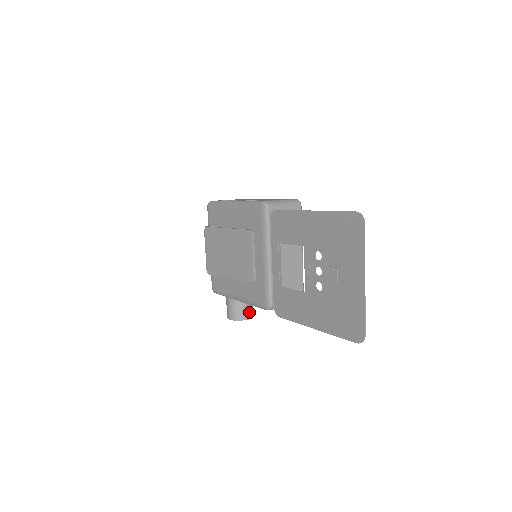
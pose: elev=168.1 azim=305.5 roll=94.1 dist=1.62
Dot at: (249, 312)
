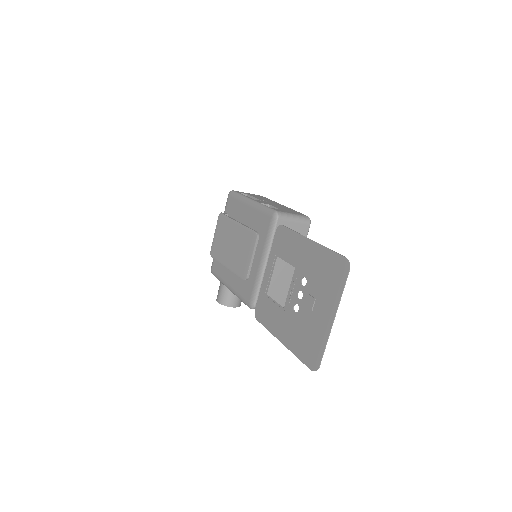
Dot at: (237, 301)
